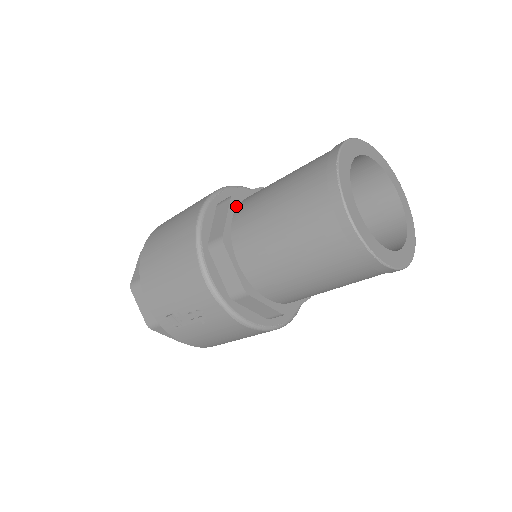
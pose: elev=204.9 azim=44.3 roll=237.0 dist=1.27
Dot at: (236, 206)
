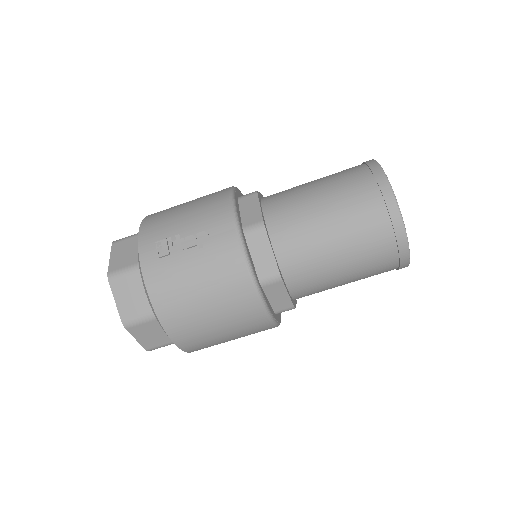
Dot at: occluded
